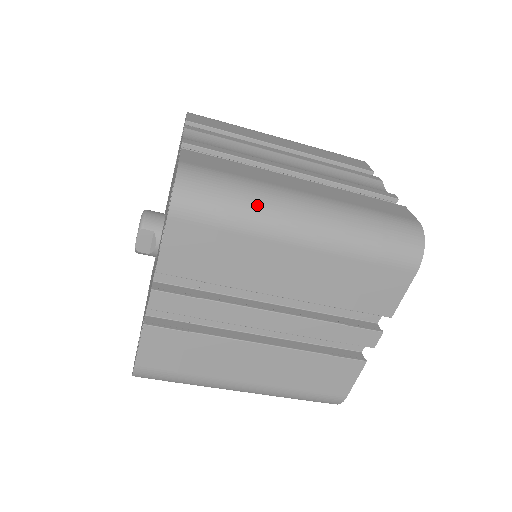
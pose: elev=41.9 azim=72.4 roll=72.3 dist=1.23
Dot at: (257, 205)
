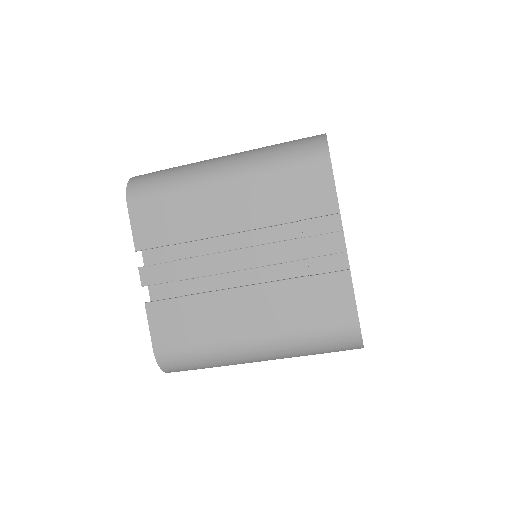
Dot at: (183, 171)
